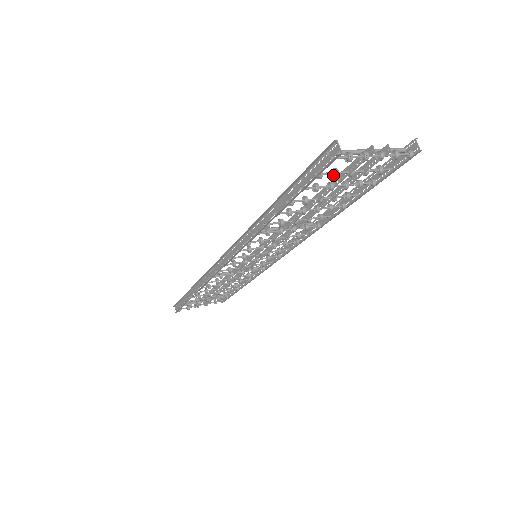
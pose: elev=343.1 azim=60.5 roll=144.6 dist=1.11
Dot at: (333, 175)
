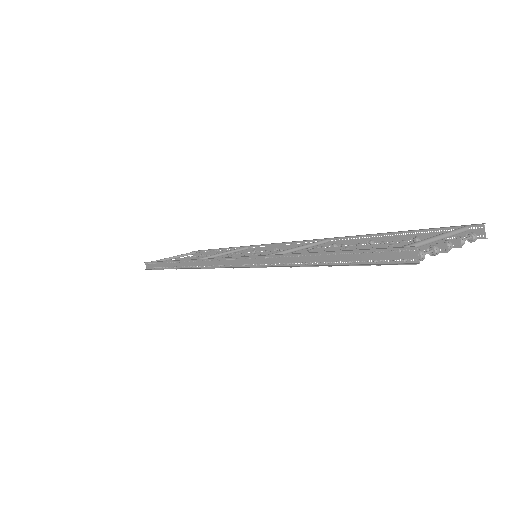
Dot at: occluded
